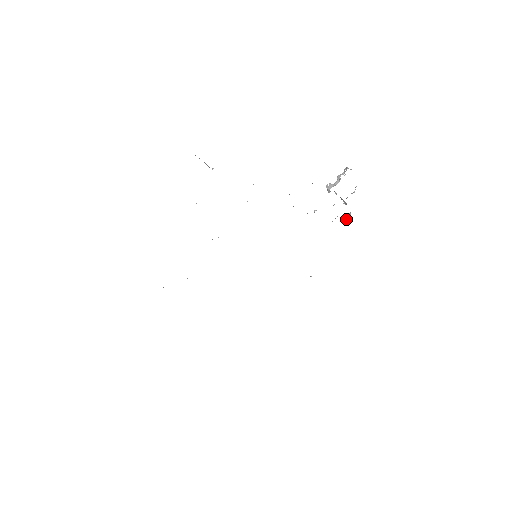
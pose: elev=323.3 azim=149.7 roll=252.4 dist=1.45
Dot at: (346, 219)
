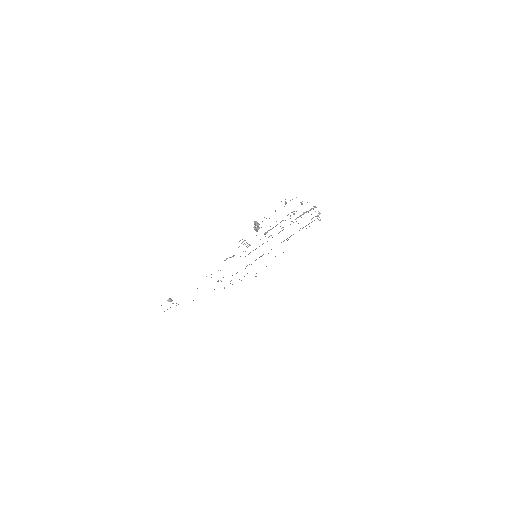
Dot at: occluded
